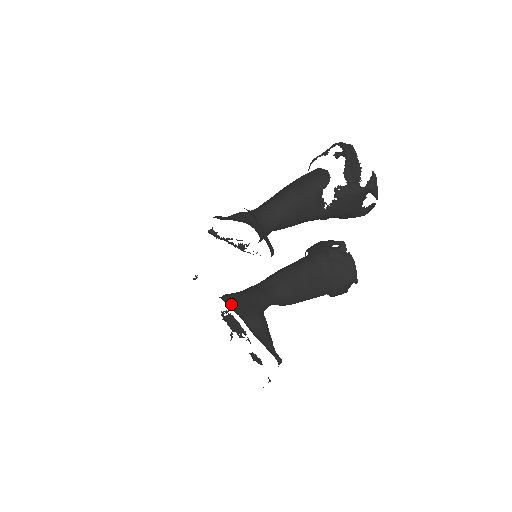
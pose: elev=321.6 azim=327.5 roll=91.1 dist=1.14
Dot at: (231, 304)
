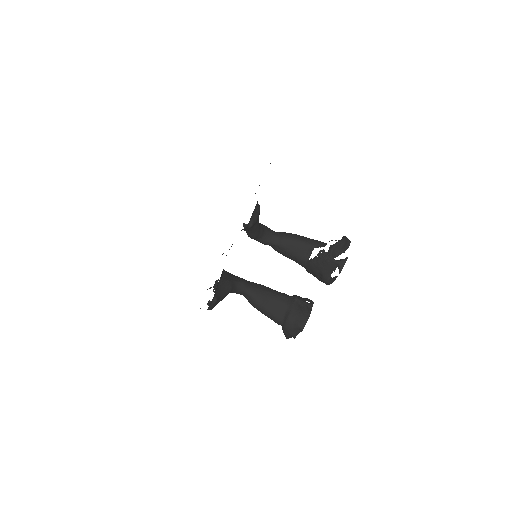
Dot at: (225, 273)
